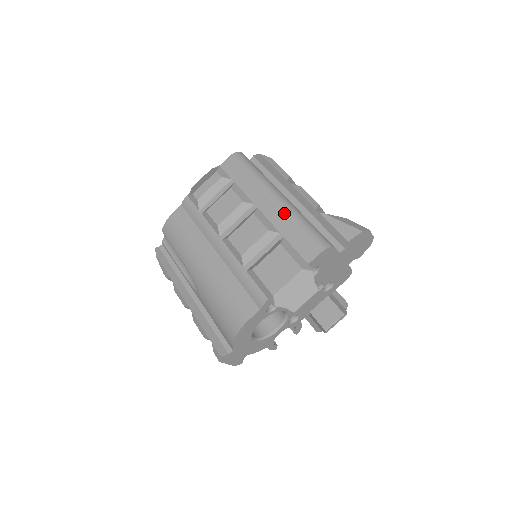
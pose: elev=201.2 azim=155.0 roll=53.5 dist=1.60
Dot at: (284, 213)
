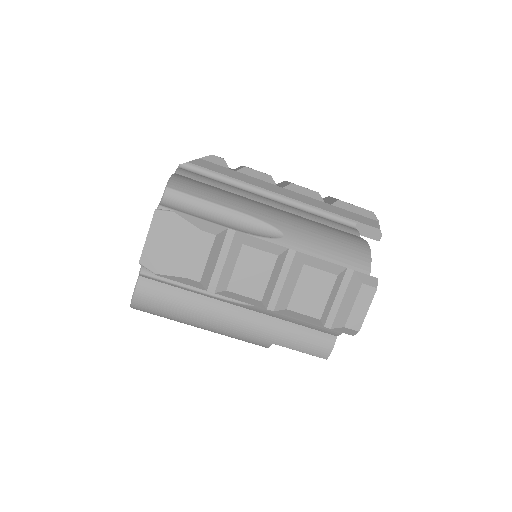
Dot at: occluded
